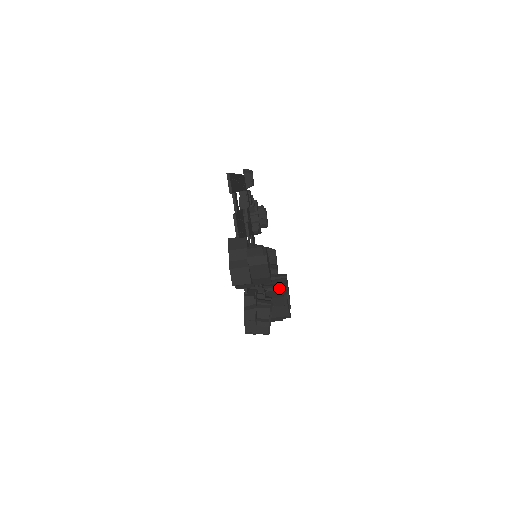
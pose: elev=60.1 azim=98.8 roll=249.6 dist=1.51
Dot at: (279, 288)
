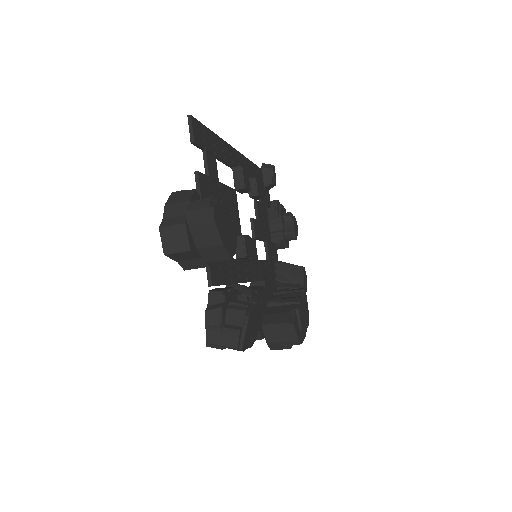
Dot at: (287, 302)
